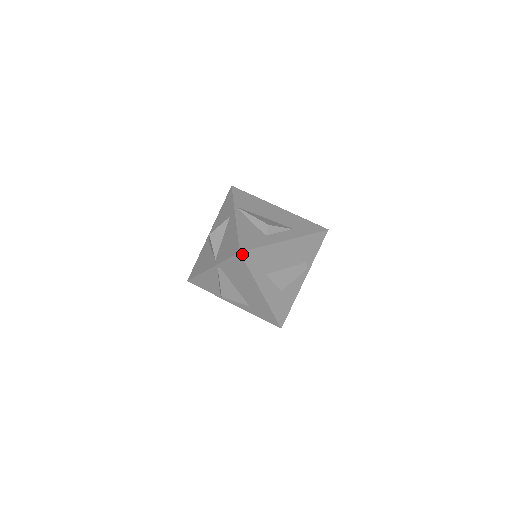
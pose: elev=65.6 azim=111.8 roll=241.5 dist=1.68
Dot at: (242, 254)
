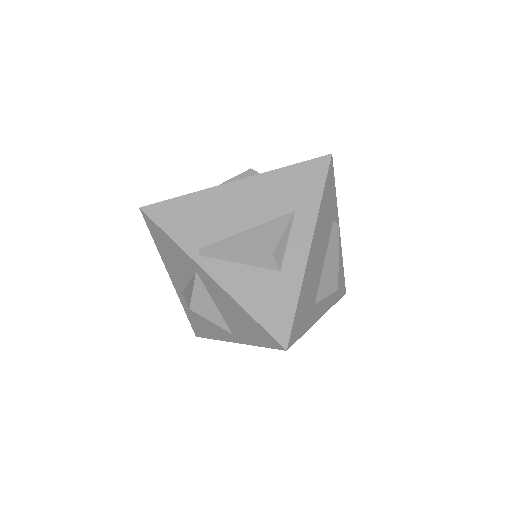
Dot at: (289, 346)
